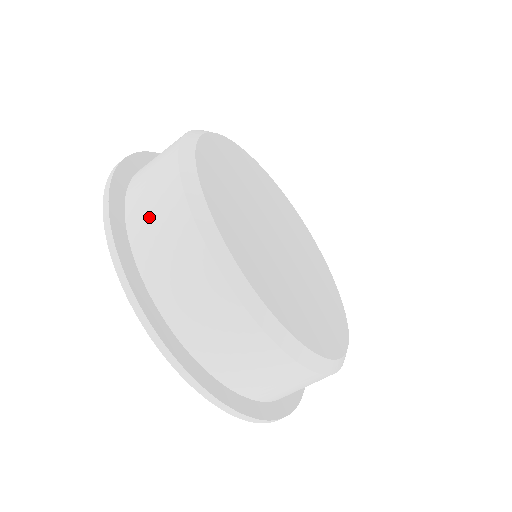
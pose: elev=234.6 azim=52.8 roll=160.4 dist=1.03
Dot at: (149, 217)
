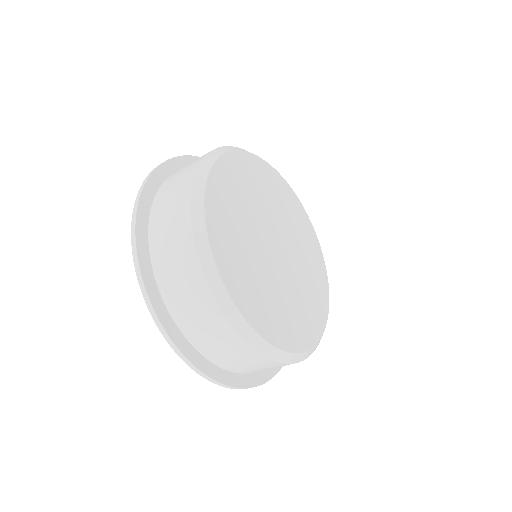
Dot at: (165, 207)
